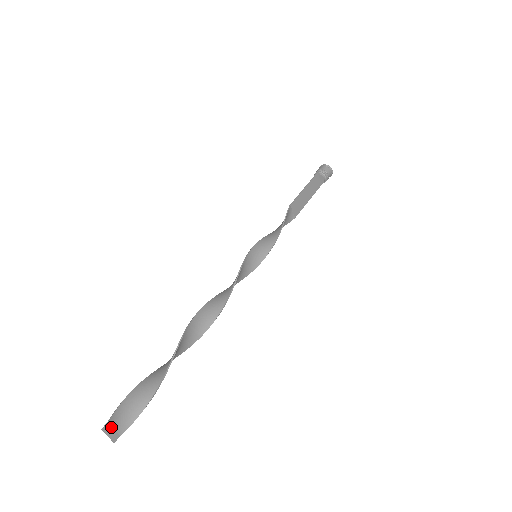
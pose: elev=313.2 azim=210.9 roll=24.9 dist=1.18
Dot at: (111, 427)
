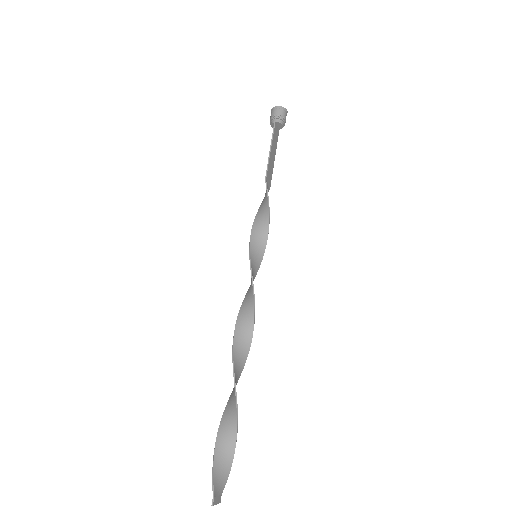
Dot at: (216, 497)
